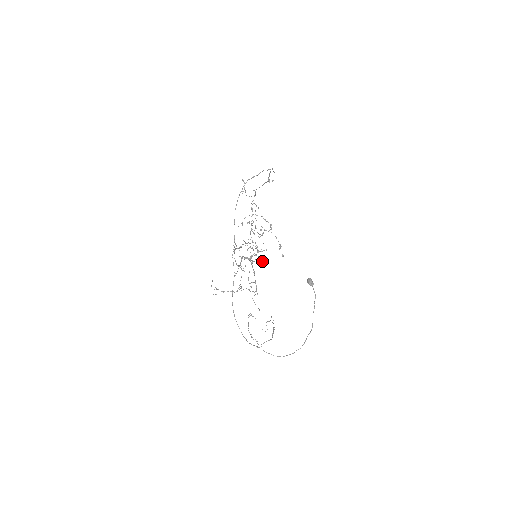
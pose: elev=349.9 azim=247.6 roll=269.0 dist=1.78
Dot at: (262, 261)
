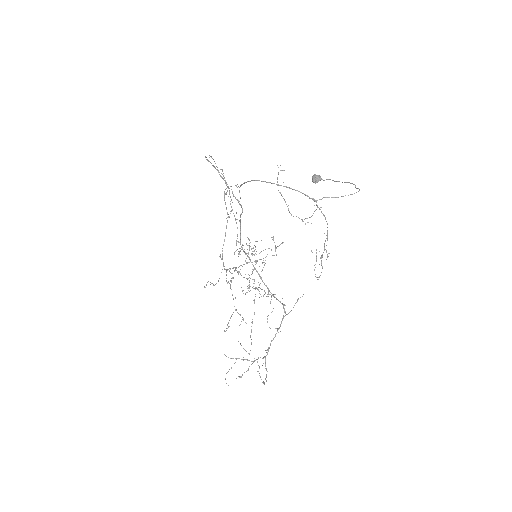
Dot at: occluded
